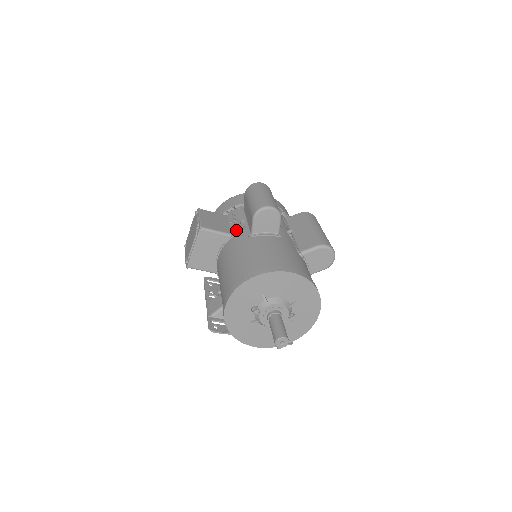
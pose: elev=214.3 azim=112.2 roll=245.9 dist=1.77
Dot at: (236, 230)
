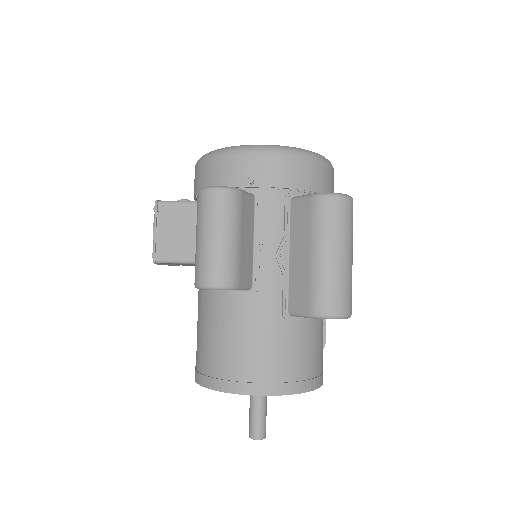
Dot at: occluded
